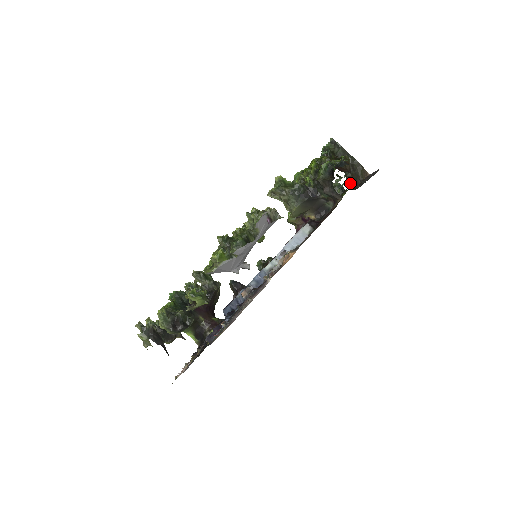
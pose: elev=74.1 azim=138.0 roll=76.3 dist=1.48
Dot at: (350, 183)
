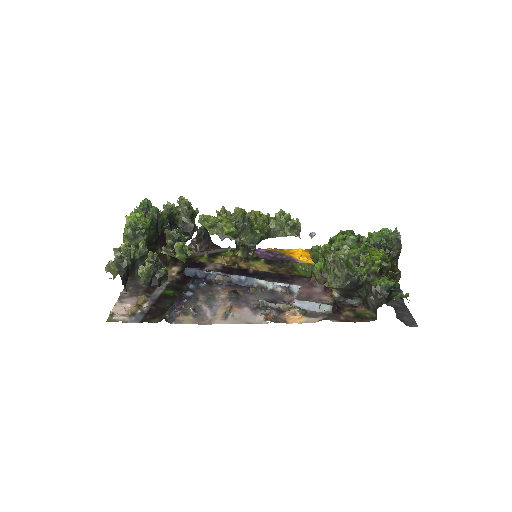
Dot at: occluded
